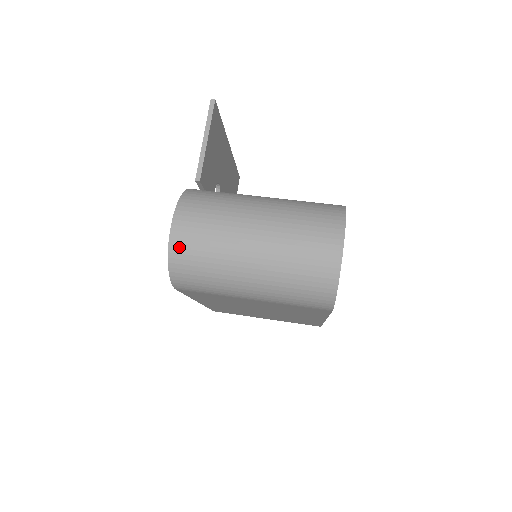
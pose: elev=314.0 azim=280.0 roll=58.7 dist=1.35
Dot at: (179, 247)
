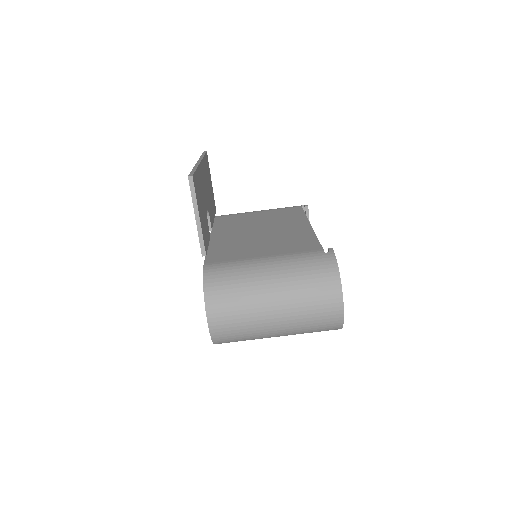
Dot at: (219, 334)
